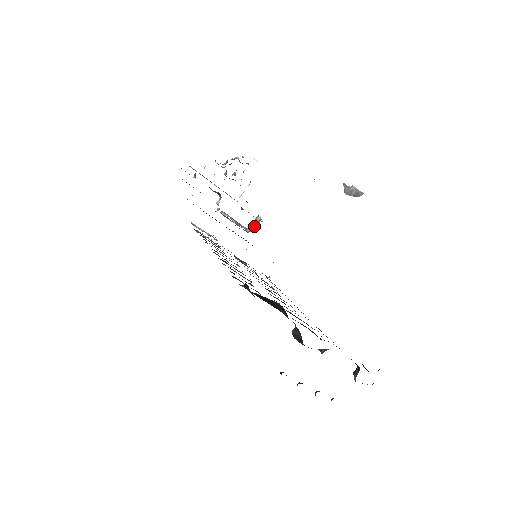
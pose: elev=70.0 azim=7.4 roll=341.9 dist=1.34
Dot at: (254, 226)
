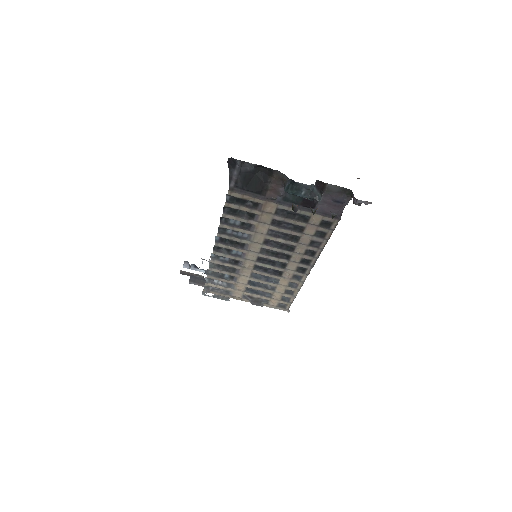
Dot at: occluded
